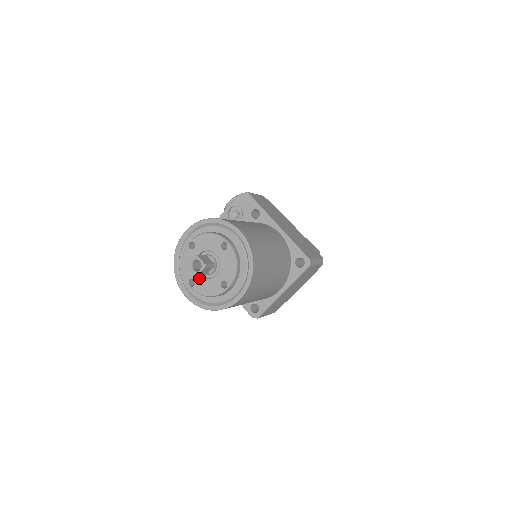
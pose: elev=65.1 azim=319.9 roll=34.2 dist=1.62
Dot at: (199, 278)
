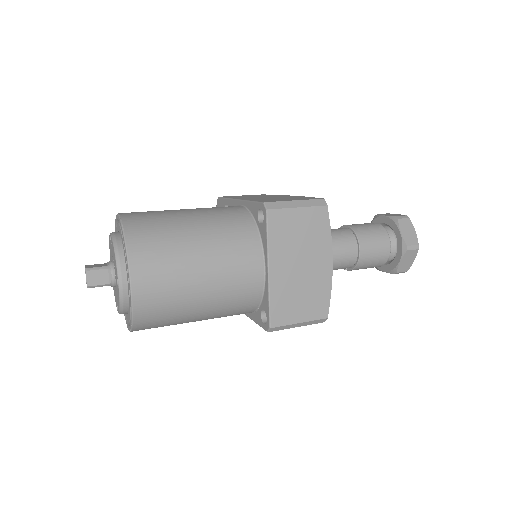
Dot at: (116, 295)
